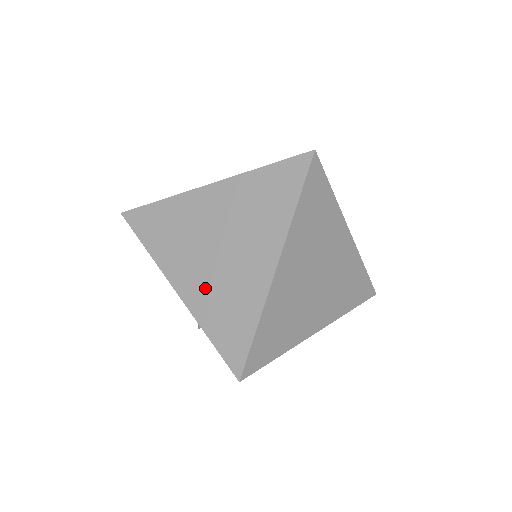
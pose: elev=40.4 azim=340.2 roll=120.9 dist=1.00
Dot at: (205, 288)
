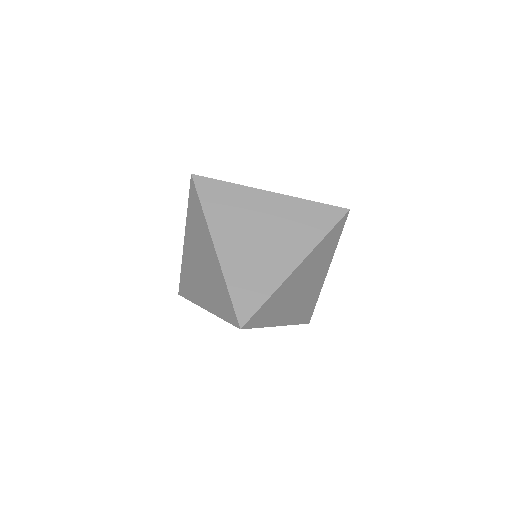
Dot at: (209, 294)
